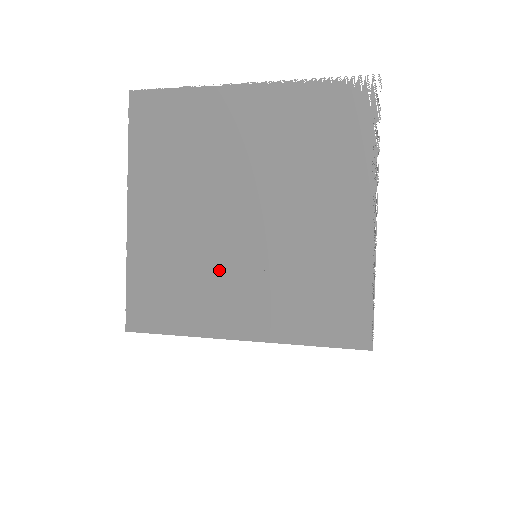
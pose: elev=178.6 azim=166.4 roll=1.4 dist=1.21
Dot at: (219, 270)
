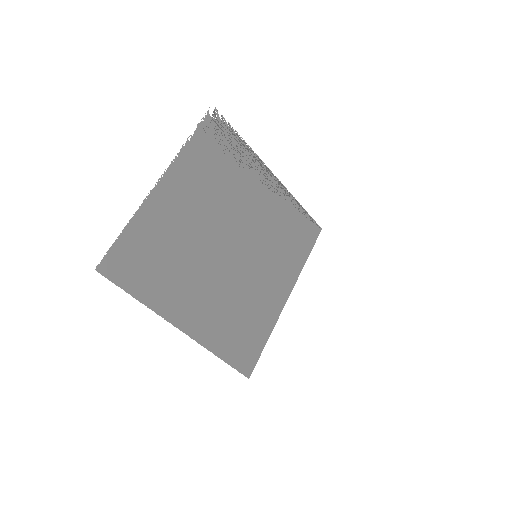
Dot at: (251, 285)
